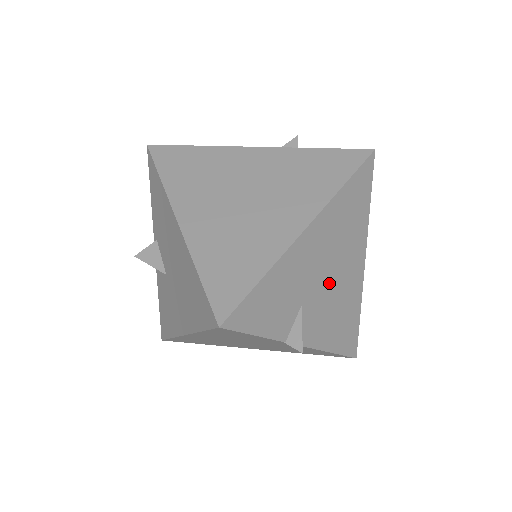
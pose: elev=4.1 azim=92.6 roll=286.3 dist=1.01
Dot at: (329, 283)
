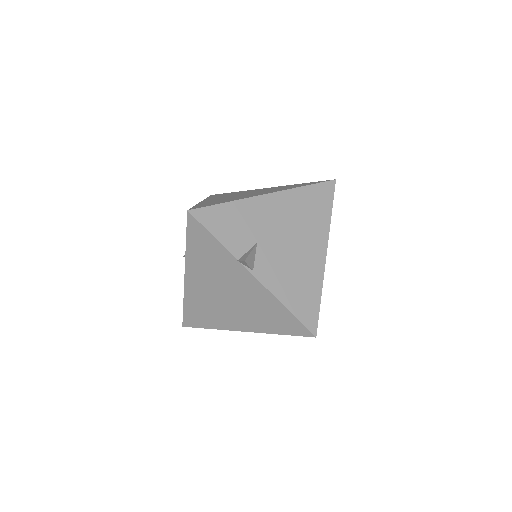
Dot at: (286, 245)
